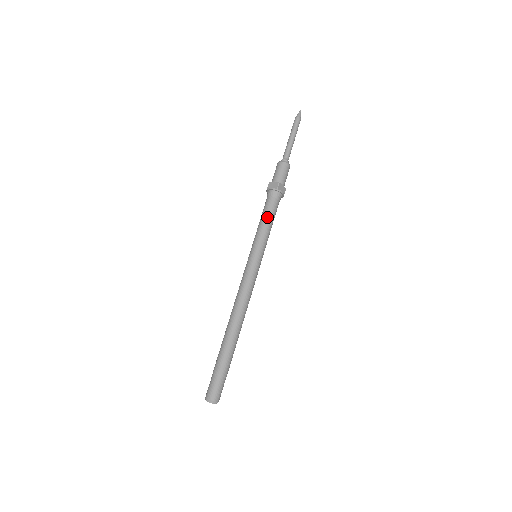
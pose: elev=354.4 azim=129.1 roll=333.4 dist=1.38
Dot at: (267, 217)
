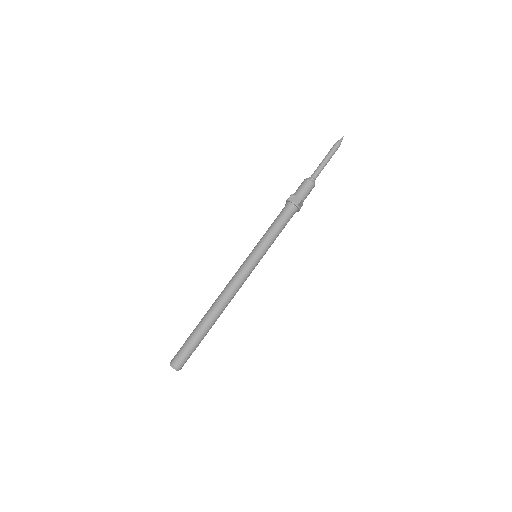
Dot at: (279, 226)
